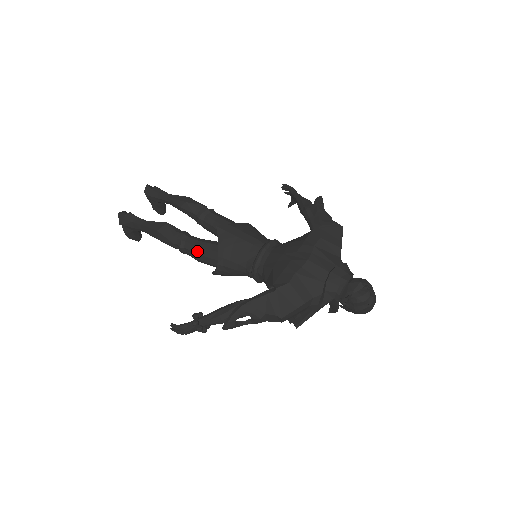
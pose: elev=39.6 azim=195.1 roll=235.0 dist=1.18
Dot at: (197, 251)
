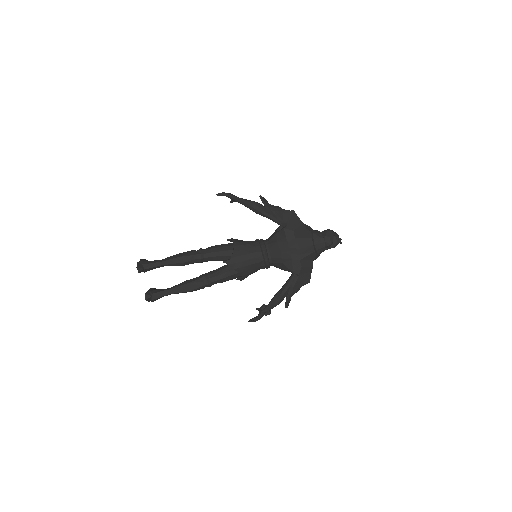
Dot at: (223, 281)
